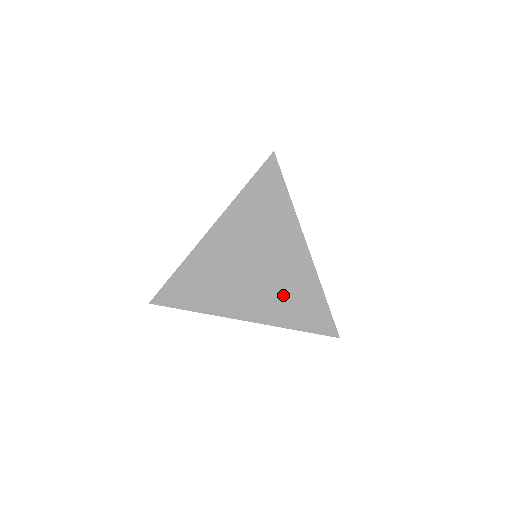
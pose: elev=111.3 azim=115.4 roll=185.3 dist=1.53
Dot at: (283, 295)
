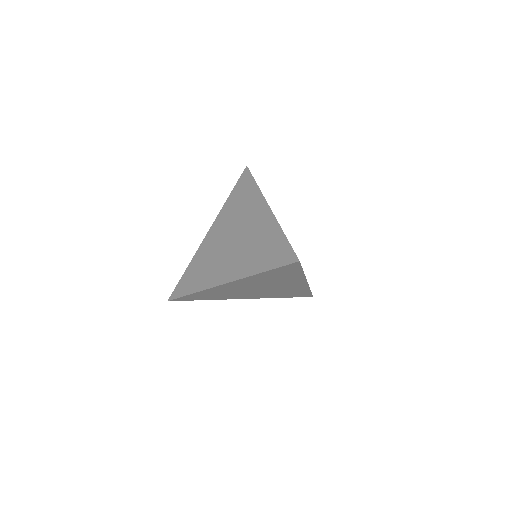
Dot at: (279, 292)
